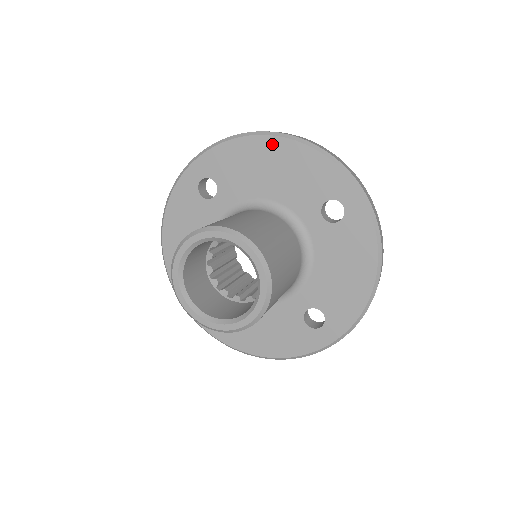
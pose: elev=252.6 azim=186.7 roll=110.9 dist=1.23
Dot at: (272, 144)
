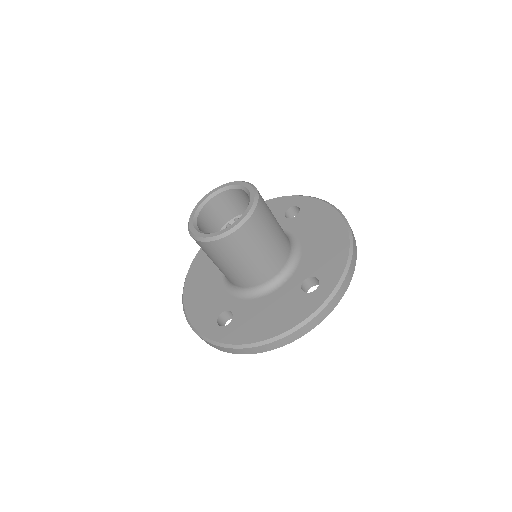
Dot at: (340, 227)
